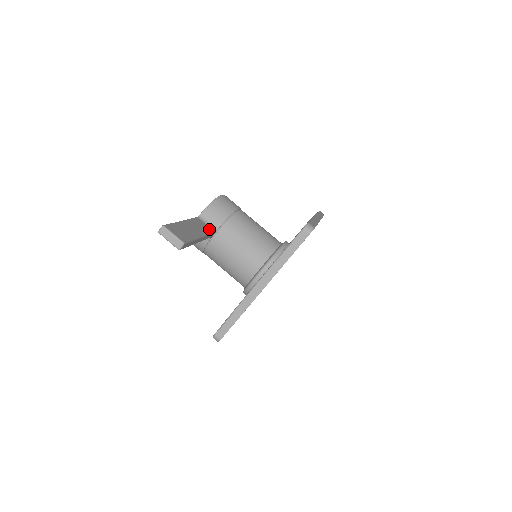
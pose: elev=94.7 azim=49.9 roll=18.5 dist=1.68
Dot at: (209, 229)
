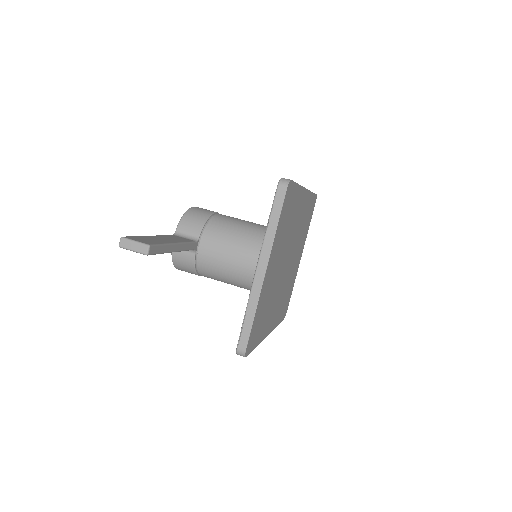
Dot at: (188, 240)
